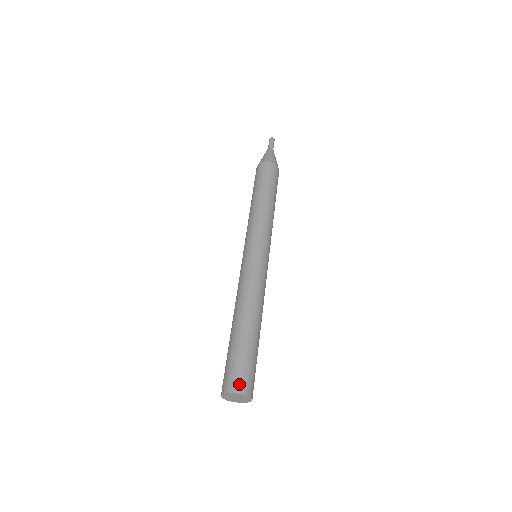
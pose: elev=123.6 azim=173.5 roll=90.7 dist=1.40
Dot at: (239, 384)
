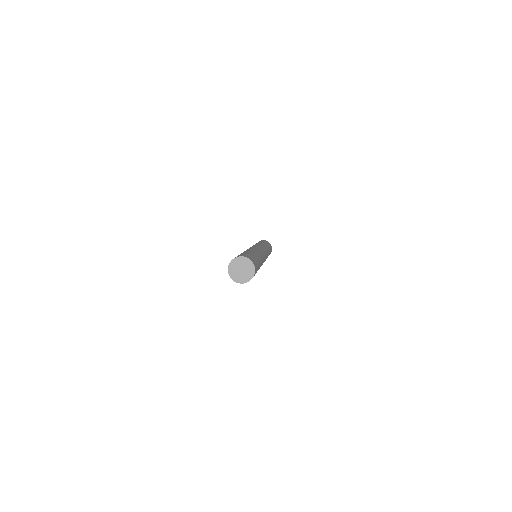
Dot at: (245, 256)
